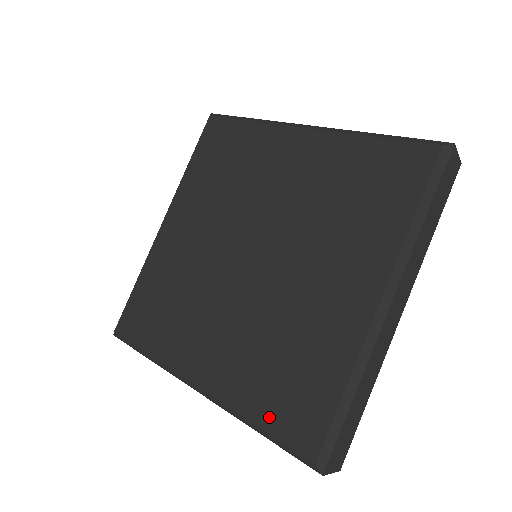
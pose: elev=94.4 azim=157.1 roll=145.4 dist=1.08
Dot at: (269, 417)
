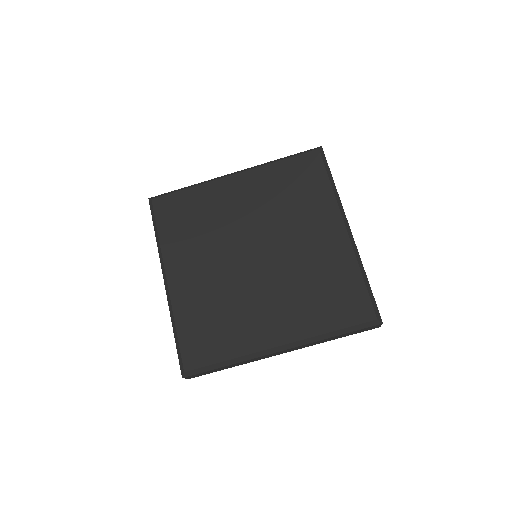
Dot at: (337, 321)
